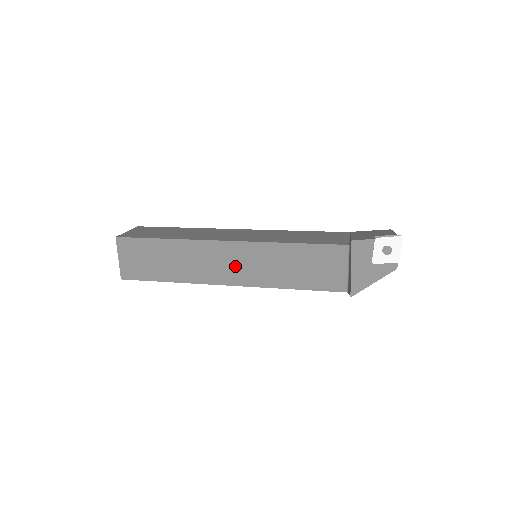
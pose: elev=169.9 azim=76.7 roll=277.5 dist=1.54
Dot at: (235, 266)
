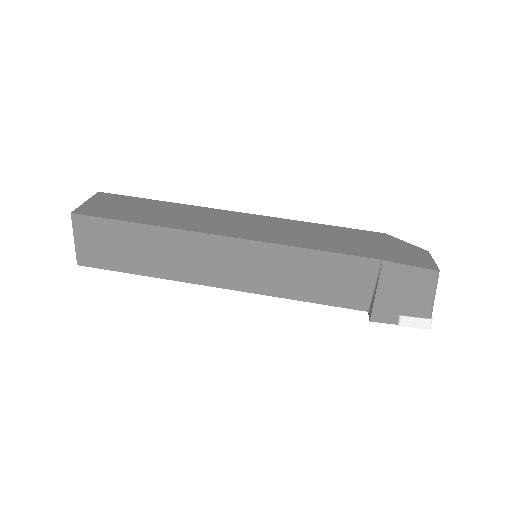
Dot at: occluded
